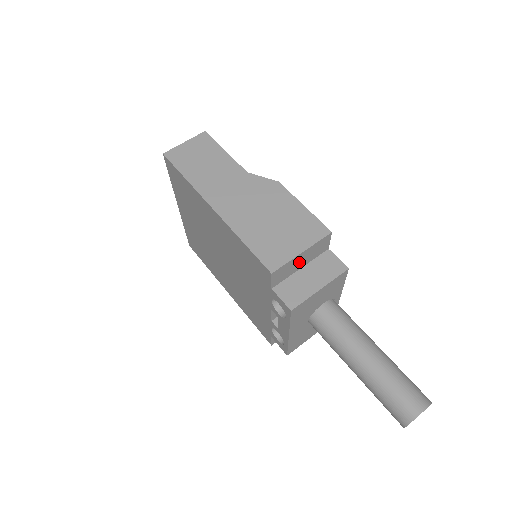
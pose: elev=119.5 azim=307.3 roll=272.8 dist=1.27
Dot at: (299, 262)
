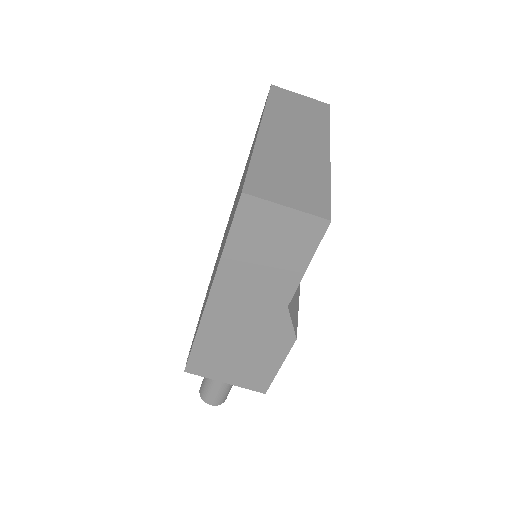
Dot at: occluded
